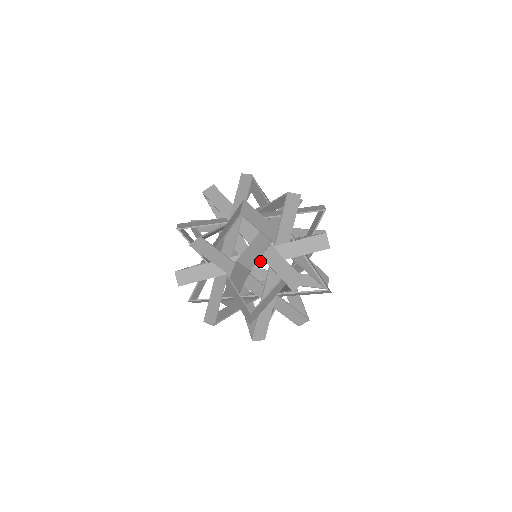
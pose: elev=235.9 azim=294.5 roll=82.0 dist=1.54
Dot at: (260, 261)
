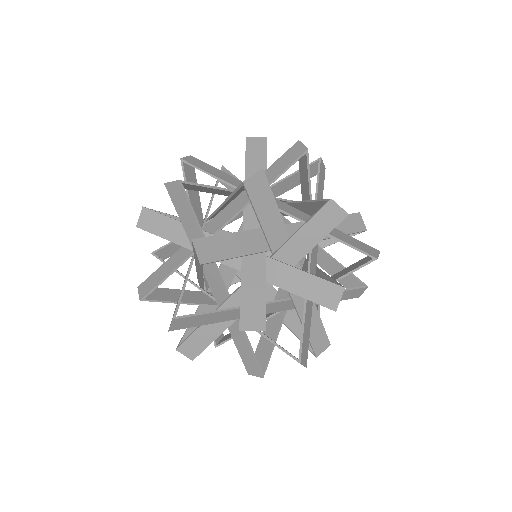
Dot at: (240, 263)
